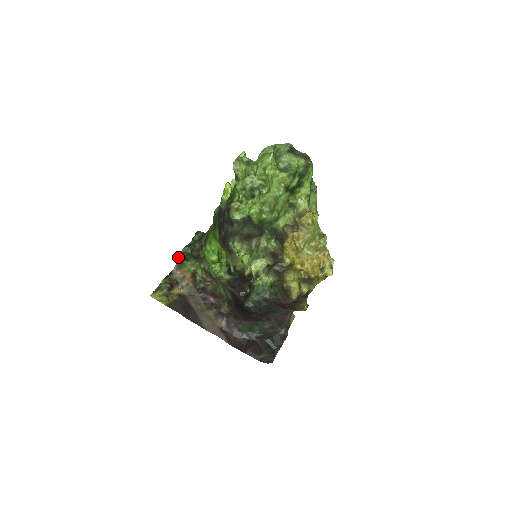
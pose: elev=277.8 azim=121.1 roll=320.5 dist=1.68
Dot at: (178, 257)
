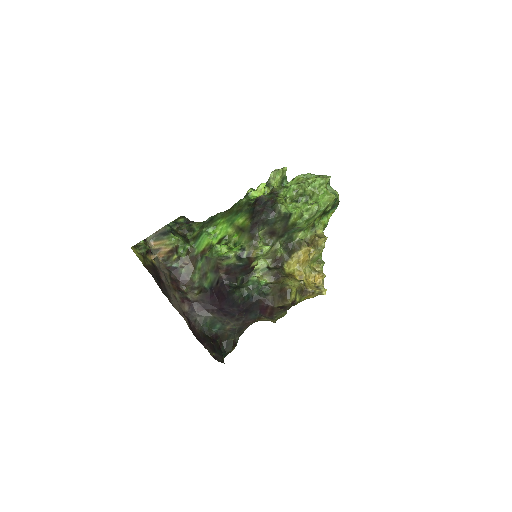
Dot at: (162, 228)
